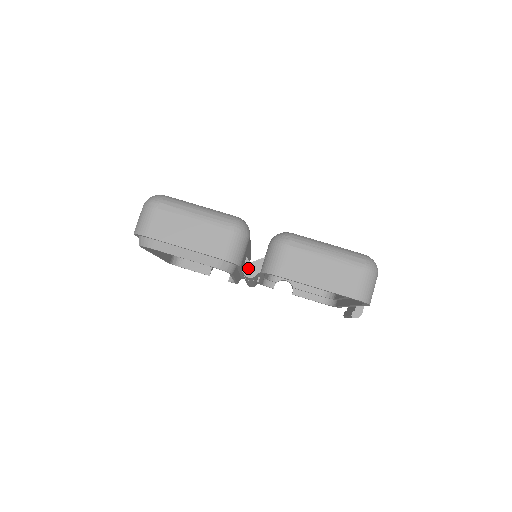
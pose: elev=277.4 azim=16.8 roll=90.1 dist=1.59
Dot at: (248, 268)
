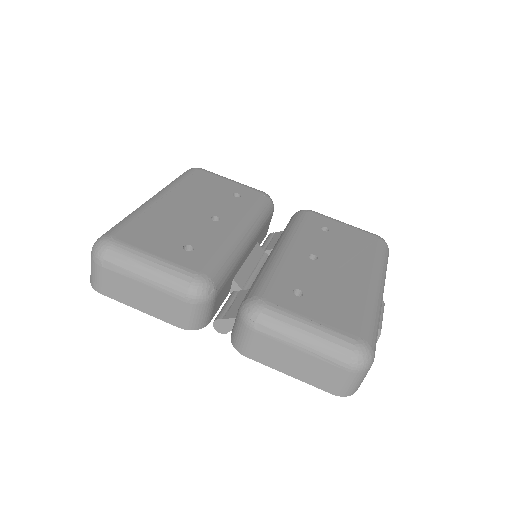
Dot at: (218, 324)
